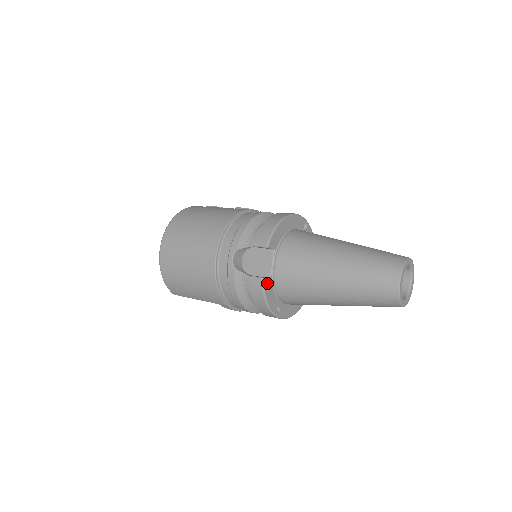
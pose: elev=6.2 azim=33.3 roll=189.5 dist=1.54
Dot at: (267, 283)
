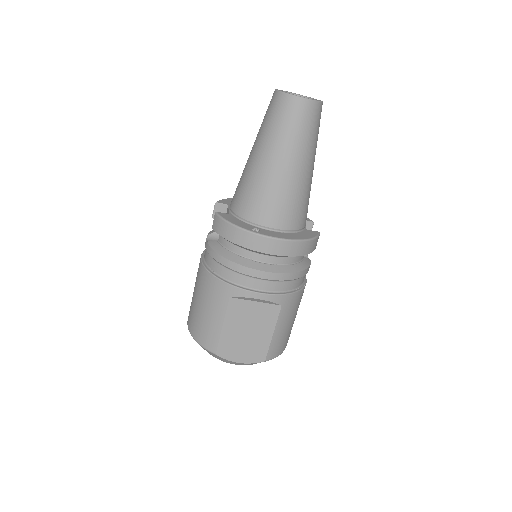
Dot at: (225, 215)
